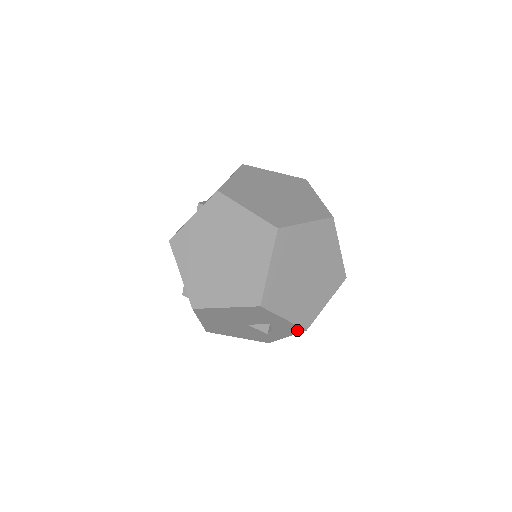
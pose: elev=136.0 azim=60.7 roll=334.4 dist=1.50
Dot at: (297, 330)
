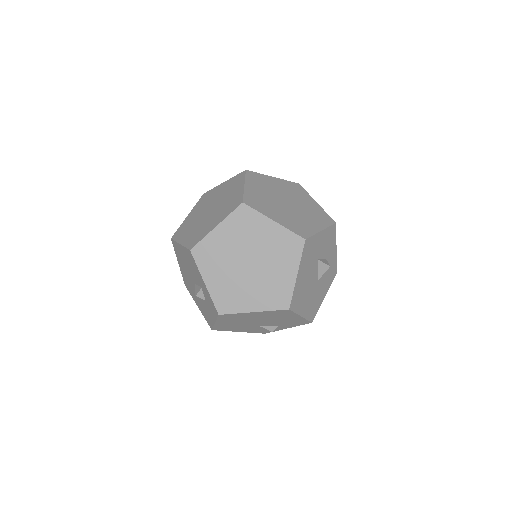
Dot at: (215, 311)
